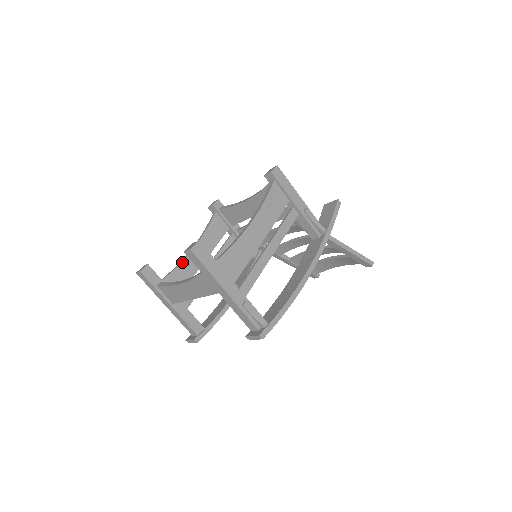
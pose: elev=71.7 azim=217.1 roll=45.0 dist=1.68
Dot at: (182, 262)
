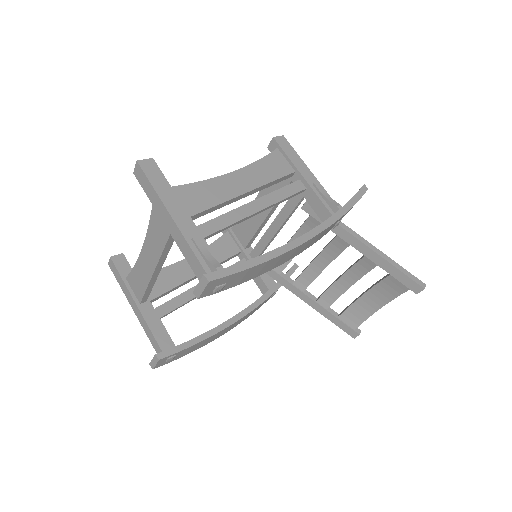
Dot at: (169, 266)
